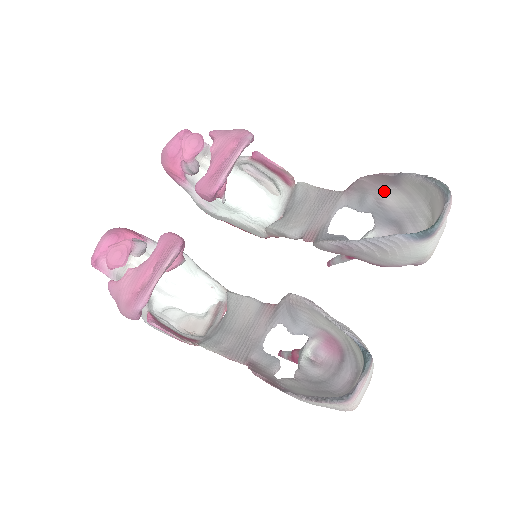
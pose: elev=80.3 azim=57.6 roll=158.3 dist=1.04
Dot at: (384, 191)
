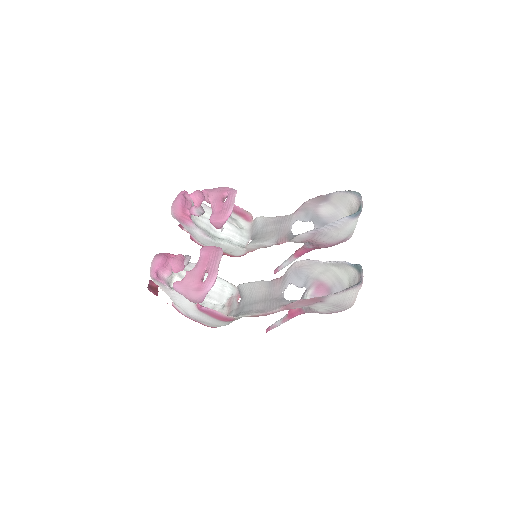
Dot at: (319, 207)
